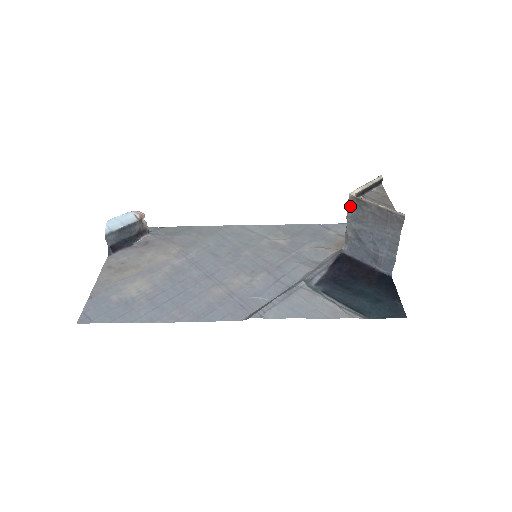
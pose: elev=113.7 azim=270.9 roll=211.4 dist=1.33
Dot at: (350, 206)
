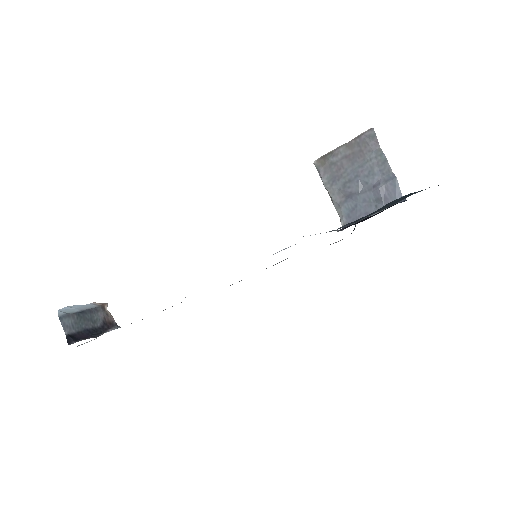
Dot at: (321, 171)
